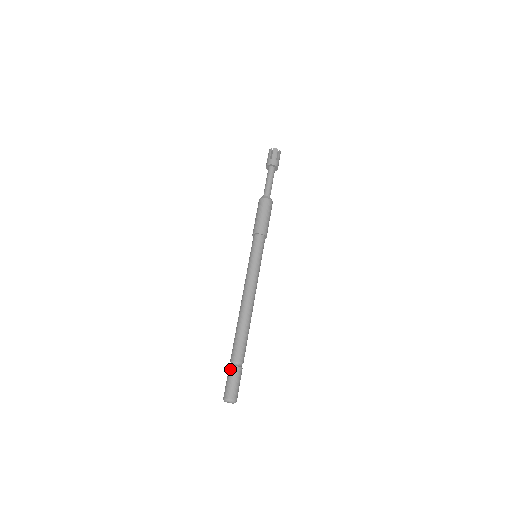
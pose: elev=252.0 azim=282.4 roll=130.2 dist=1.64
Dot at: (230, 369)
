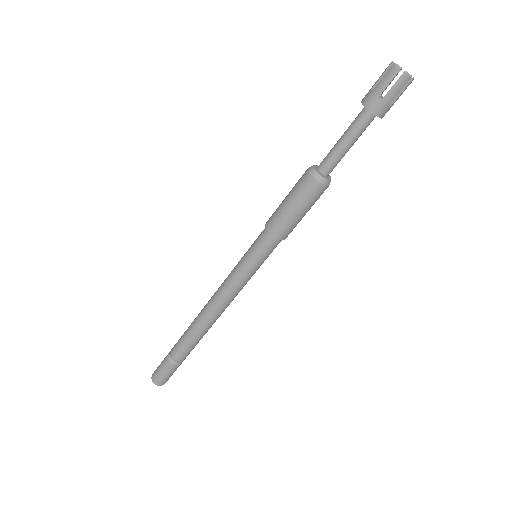
Dot at: (167, 363)
